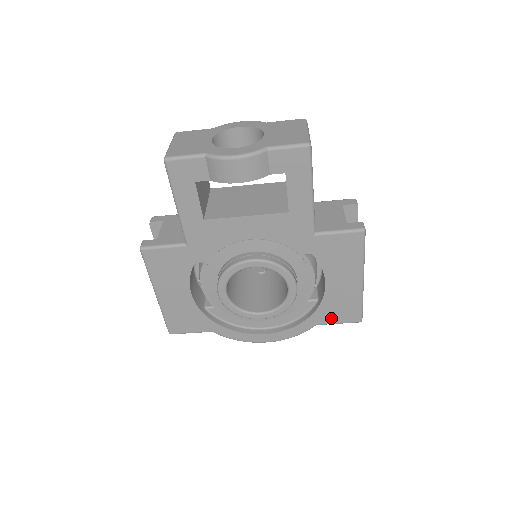
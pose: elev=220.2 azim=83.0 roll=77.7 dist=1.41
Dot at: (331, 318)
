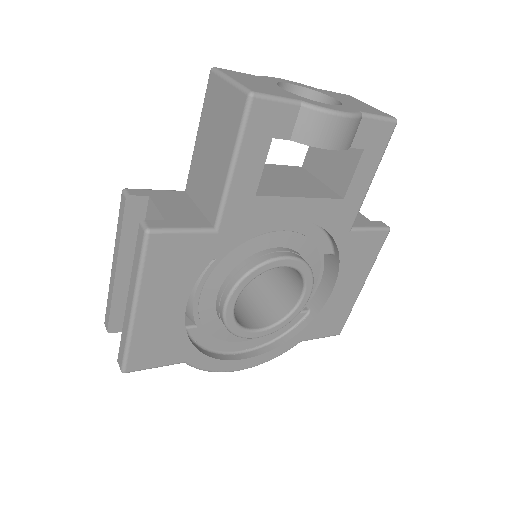
Dot at: (318, 332)
